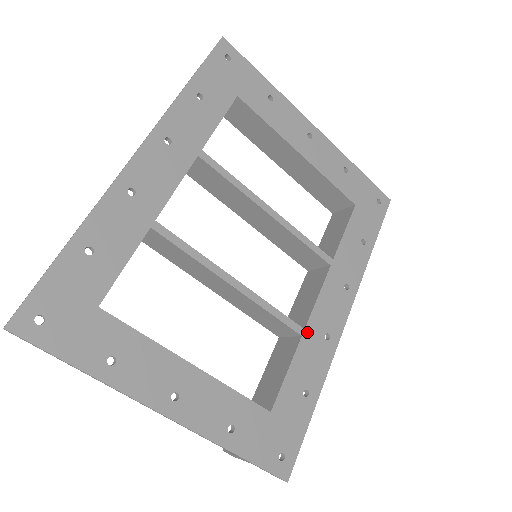
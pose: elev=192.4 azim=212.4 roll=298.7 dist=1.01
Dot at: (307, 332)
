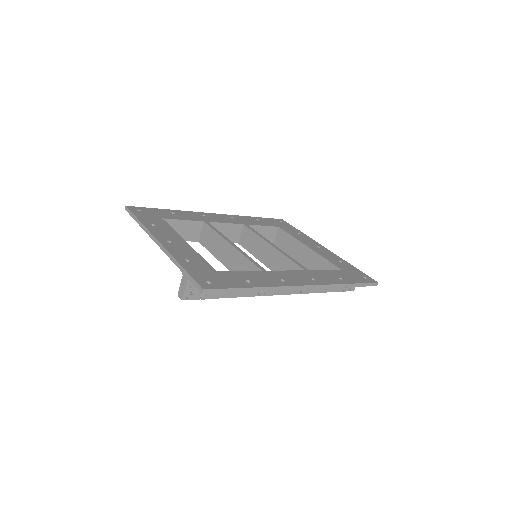
Dot at: (268, 272)
